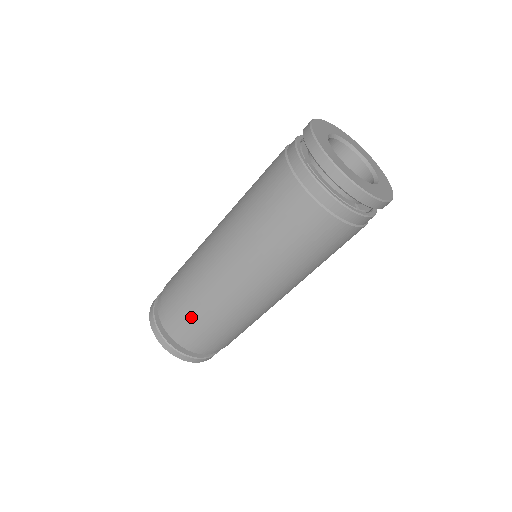
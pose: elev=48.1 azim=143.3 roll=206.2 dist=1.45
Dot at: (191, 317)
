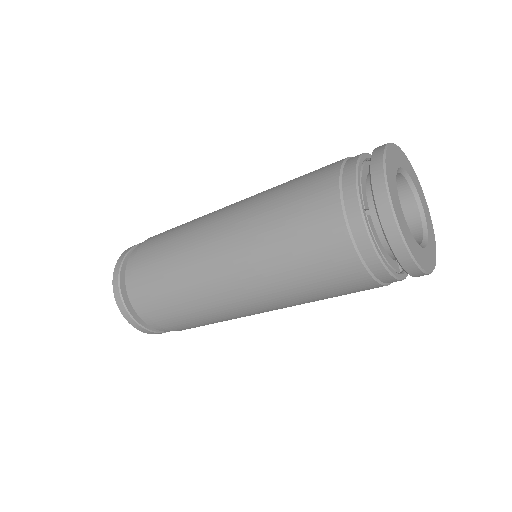
Dot at: (169, 309)
